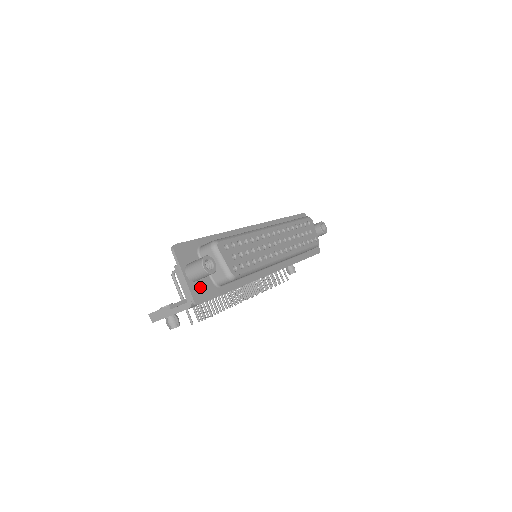
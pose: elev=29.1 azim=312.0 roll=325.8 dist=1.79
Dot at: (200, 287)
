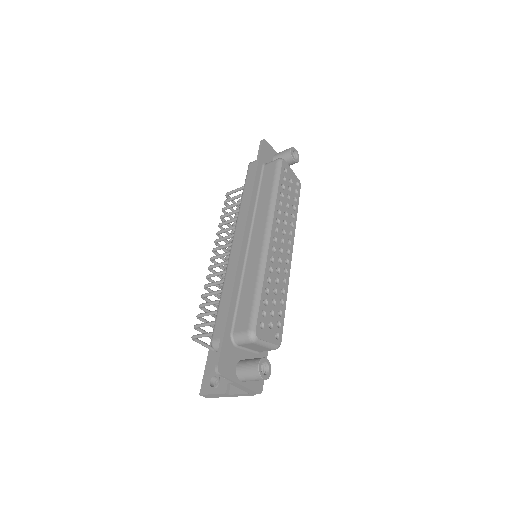
Dot at: occluded
